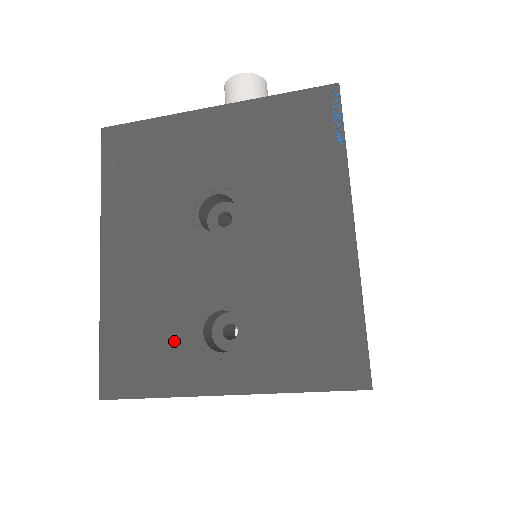
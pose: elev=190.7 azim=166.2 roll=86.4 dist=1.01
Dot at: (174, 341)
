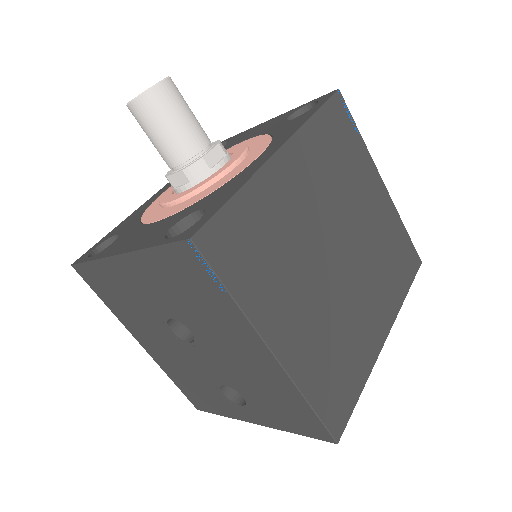
Dot at: (211, 394)
